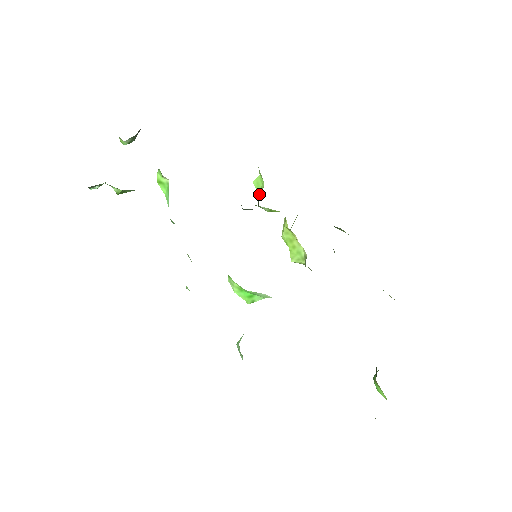
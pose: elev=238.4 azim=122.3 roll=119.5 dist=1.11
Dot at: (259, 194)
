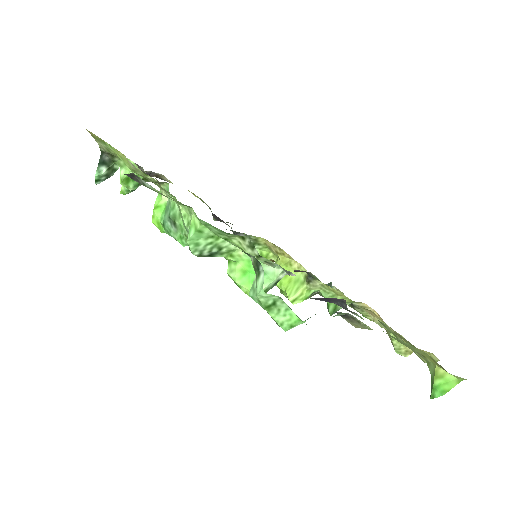
Dot at: occluded
